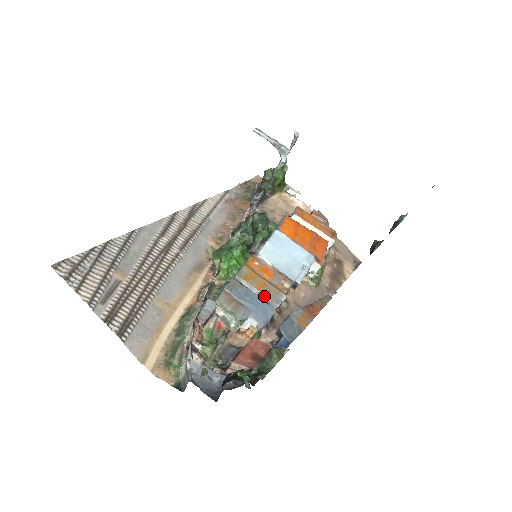
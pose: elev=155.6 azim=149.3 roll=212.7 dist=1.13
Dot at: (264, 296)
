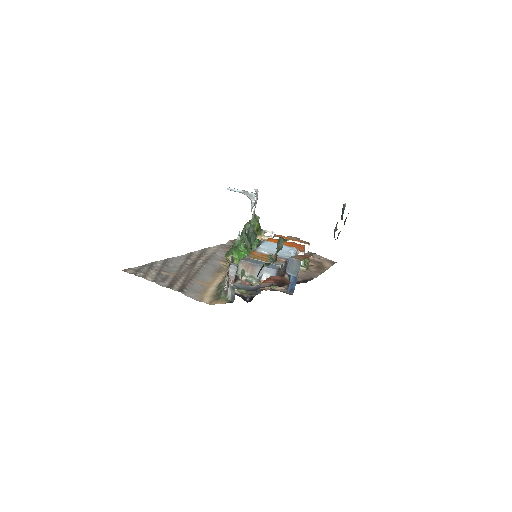
Dot at: occluded
